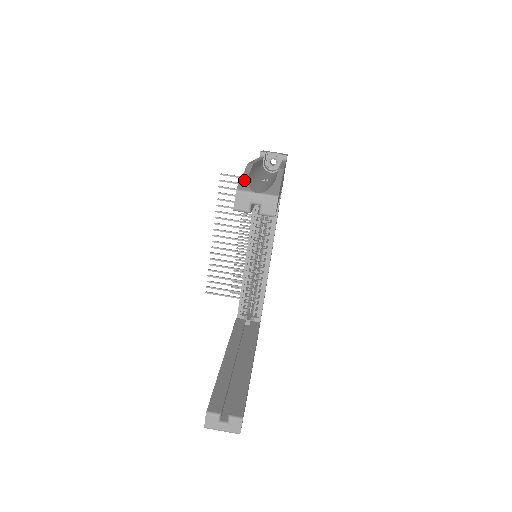
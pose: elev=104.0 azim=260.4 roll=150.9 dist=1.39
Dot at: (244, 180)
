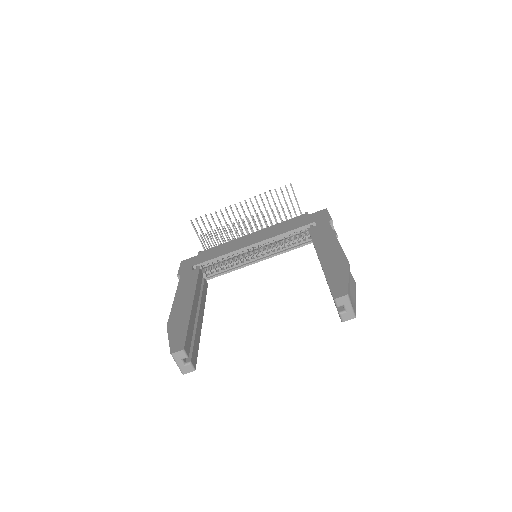
Dot at: (349, 285)
